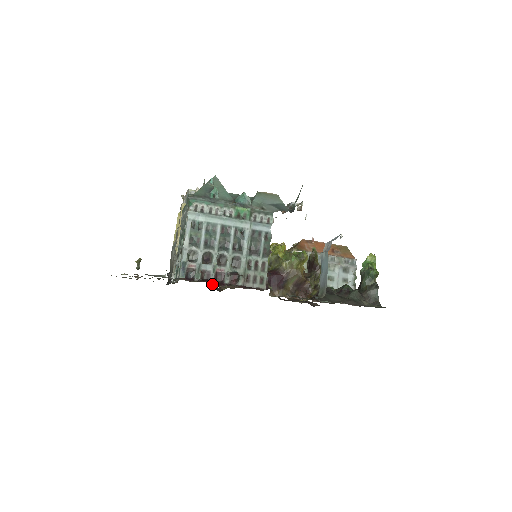
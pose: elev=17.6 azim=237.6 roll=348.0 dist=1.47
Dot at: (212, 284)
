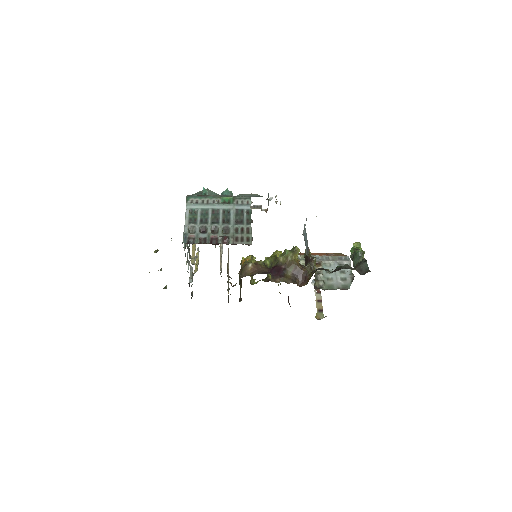
Dot at: occluded
